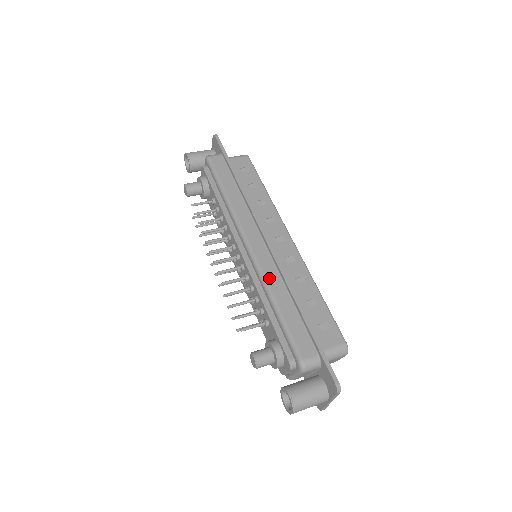
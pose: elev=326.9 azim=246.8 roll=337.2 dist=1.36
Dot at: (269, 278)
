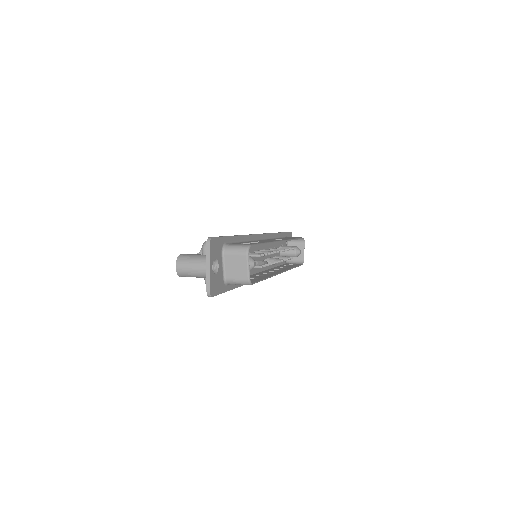
Dot at: occluded
